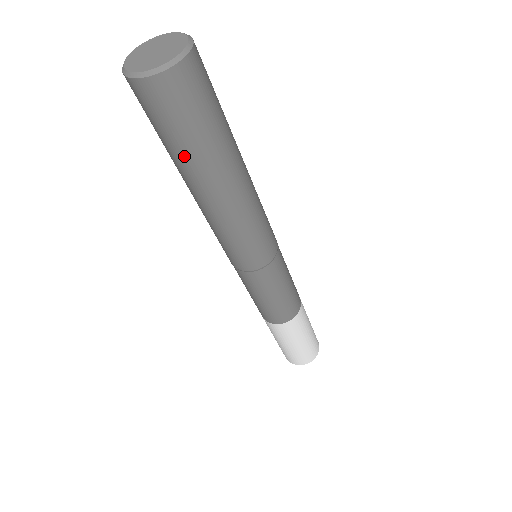
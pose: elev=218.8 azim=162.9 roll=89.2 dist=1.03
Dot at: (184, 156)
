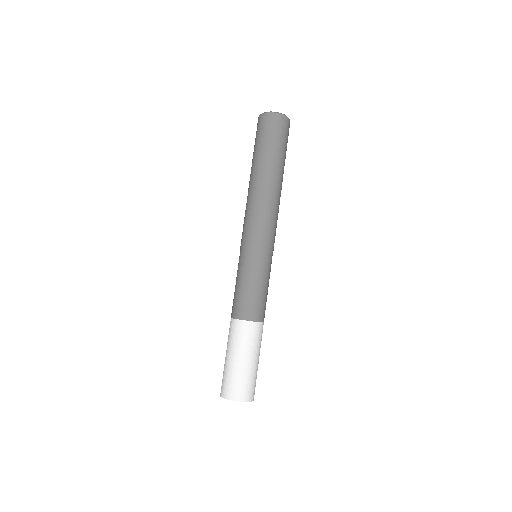
Dot at: (258, 153)
